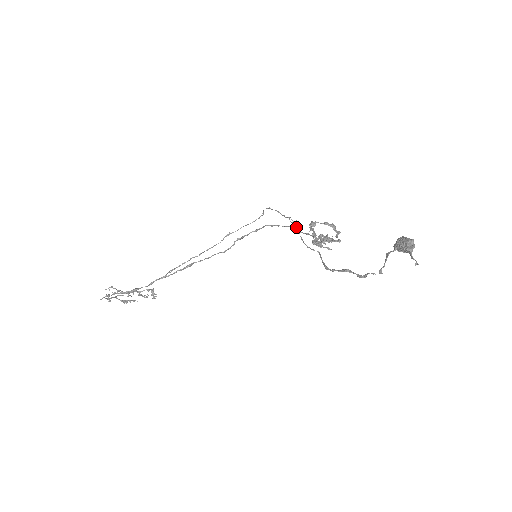
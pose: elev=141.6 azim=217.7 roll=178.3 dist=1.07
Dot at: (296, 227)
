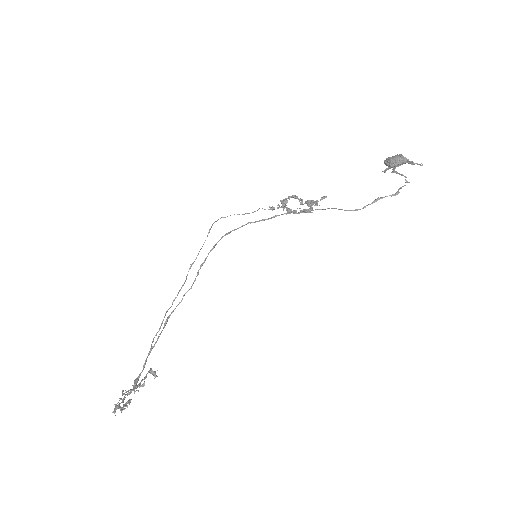
Dot at: (283, 207)
